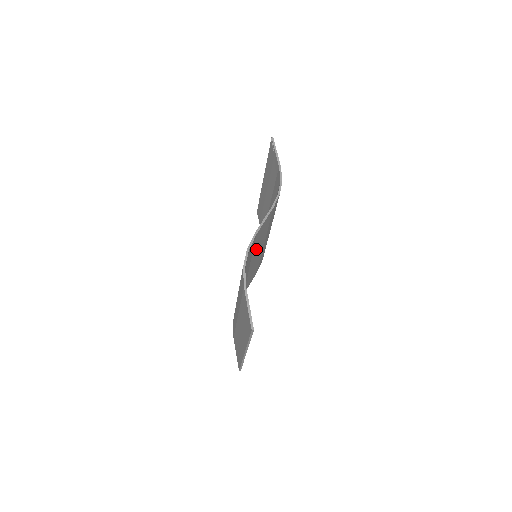
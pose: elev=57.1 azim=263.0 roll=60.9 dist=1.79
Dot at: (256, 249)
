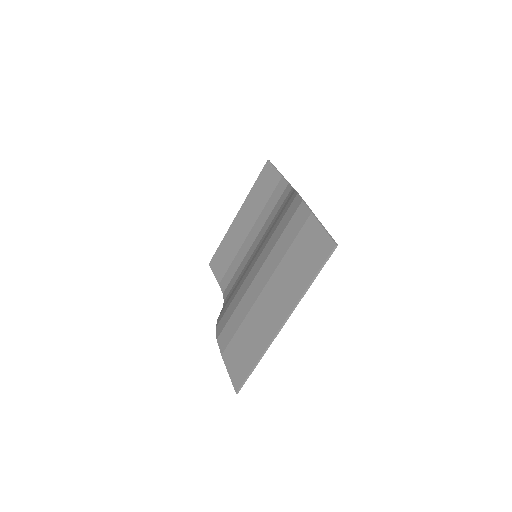
Dot at: occluded
